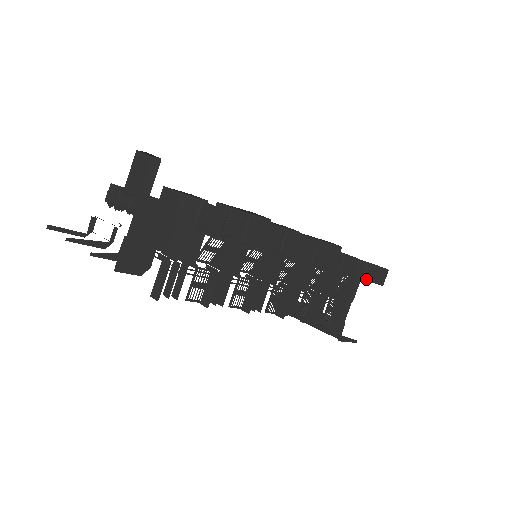
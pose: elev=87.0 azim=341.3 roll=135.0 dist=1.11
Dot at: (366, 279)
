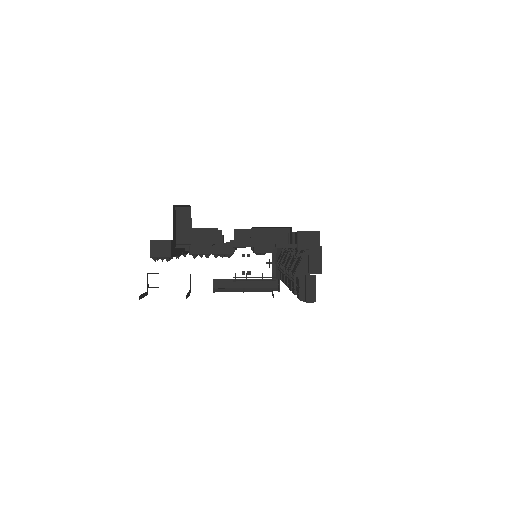
Dot at: occluded
